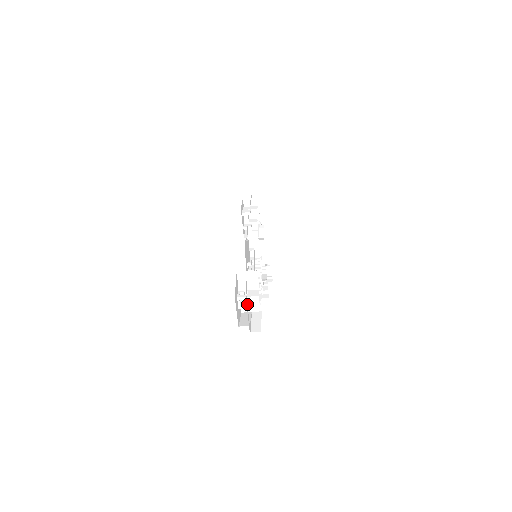
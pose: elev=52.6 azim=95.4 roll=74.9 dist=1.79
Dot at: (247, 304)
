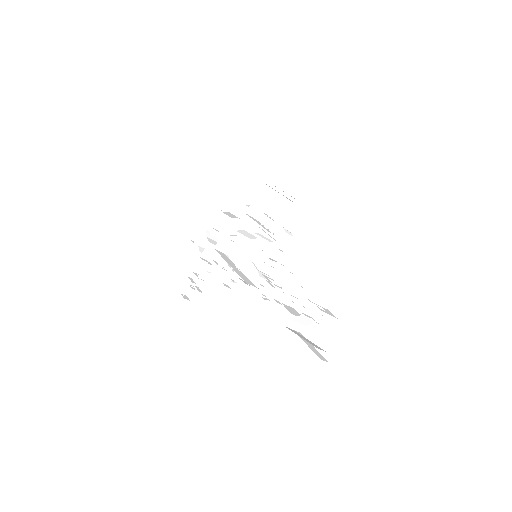
Dot at: (300, 319)
